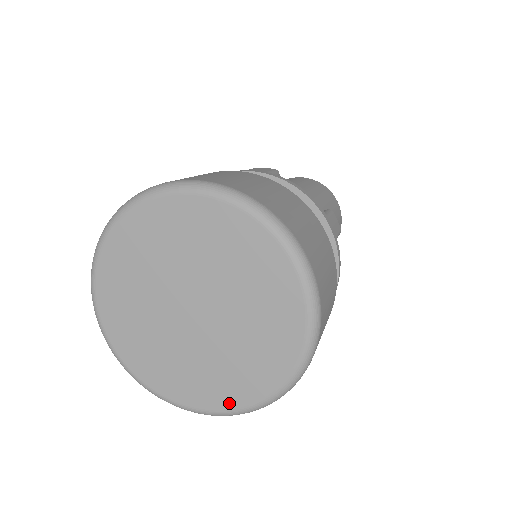
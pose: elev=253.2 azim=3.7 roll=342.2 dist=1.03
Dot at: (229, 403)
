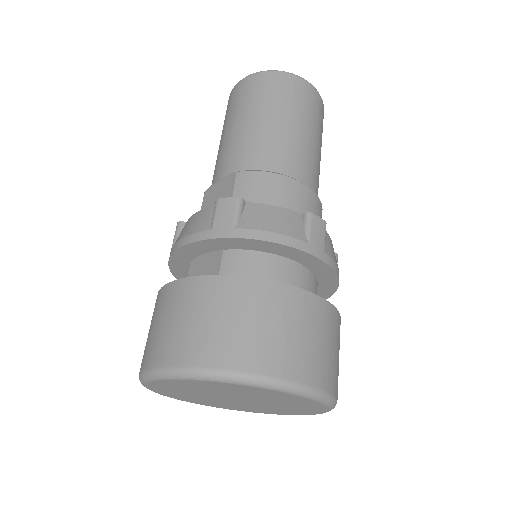
Dot at: (218, 407)
